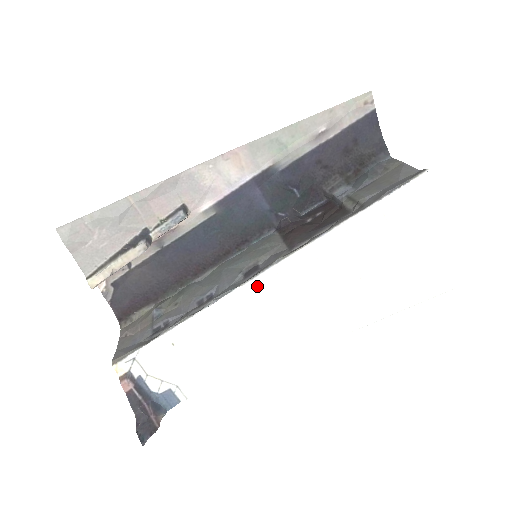
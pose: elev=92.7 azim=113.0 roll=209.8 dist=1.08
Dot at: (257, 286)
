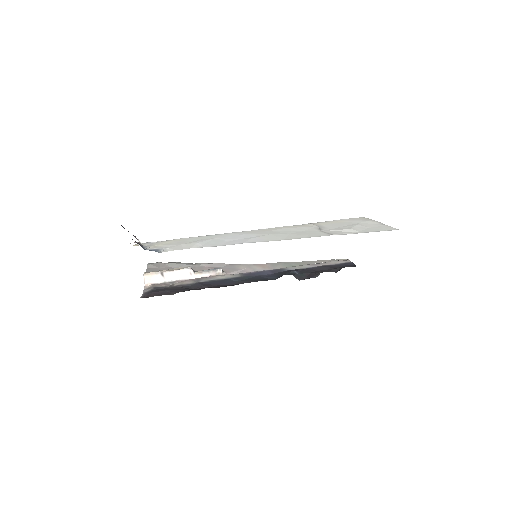
Dot at: occluded
